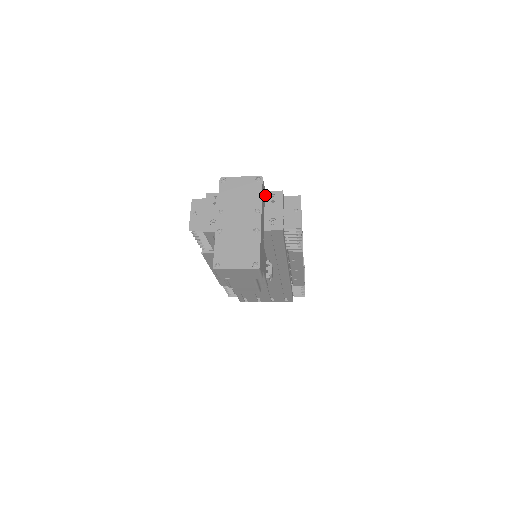
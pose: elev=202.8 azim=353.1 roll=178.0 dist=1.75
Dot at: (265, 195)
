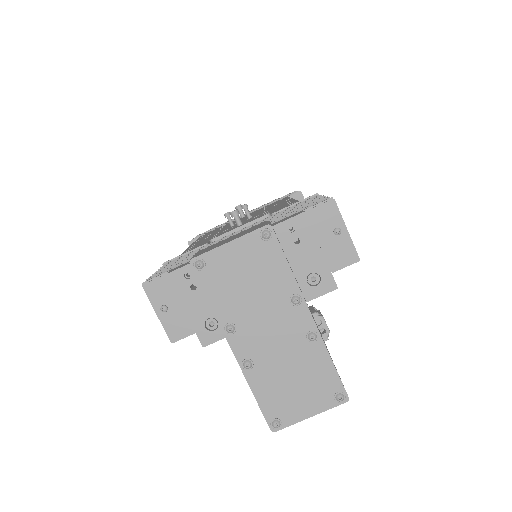
Dot at: (276, 234)
